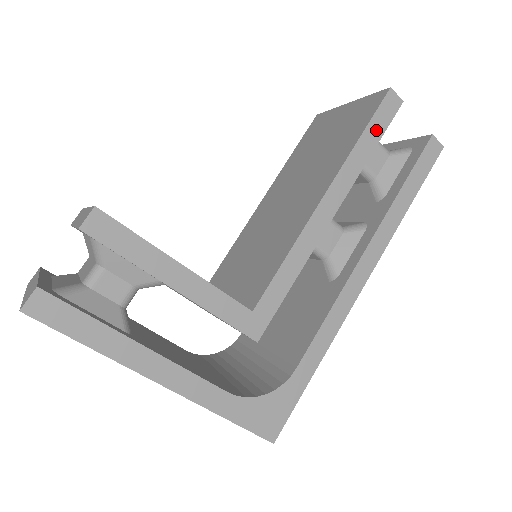
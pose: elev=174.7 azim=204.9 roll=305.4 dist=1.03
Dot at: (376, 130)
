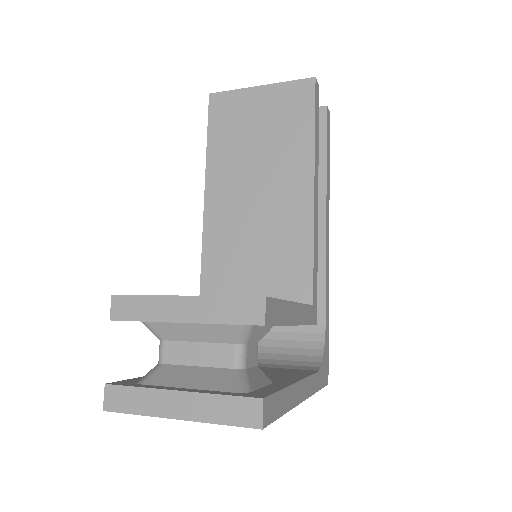
Dot at: (317, 118)
